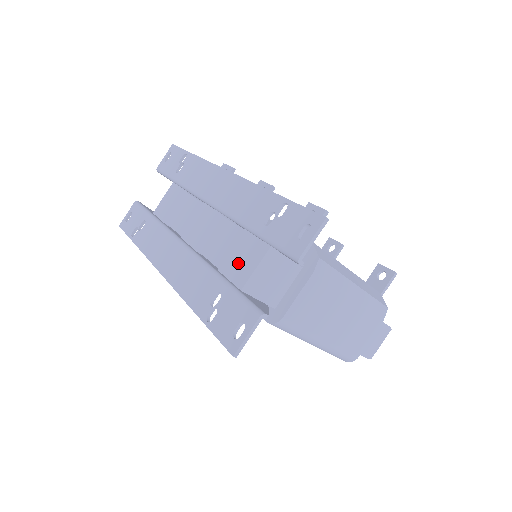
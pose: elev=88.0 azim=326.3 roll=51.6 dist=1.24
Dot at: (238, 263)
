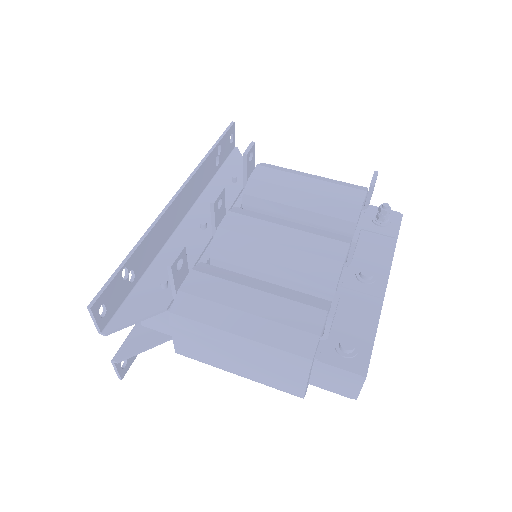
Dot at: occluded
